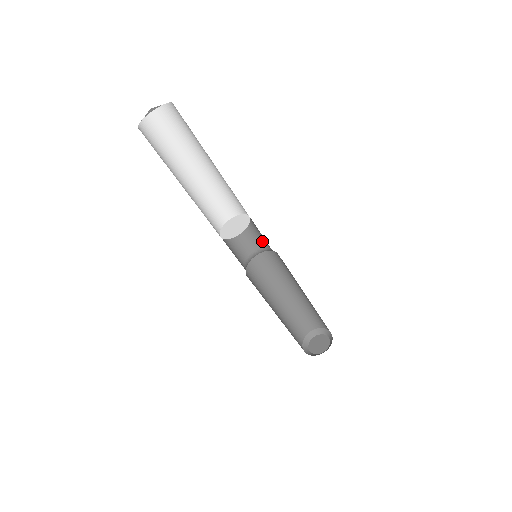
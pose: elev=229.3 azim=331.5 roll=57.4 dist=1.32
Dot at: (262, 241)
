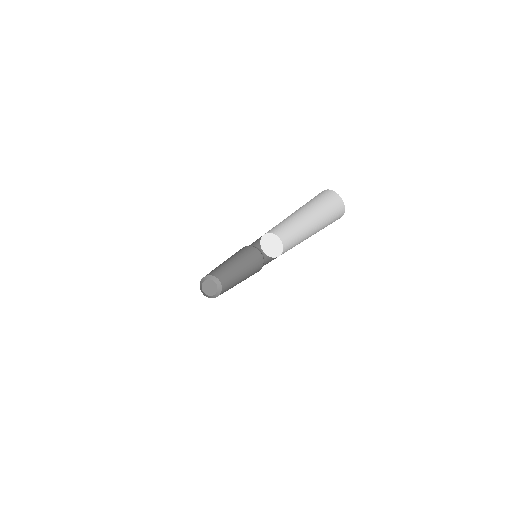
Dot at: occluded
